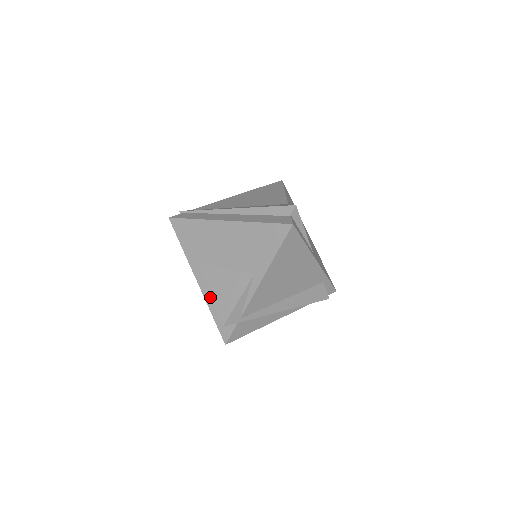
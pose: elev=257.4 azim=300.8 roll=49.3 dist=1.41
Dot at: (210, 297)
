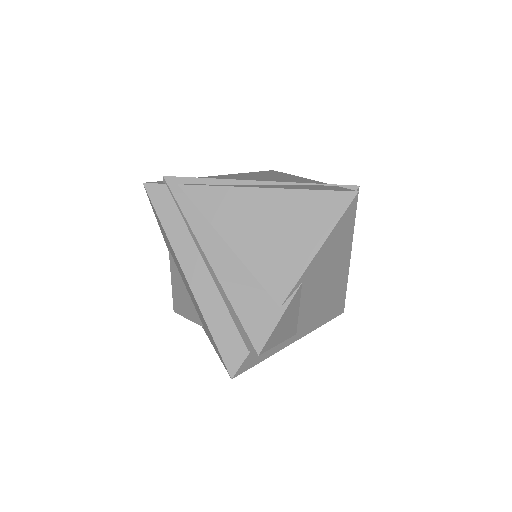
Dot at: occluded
